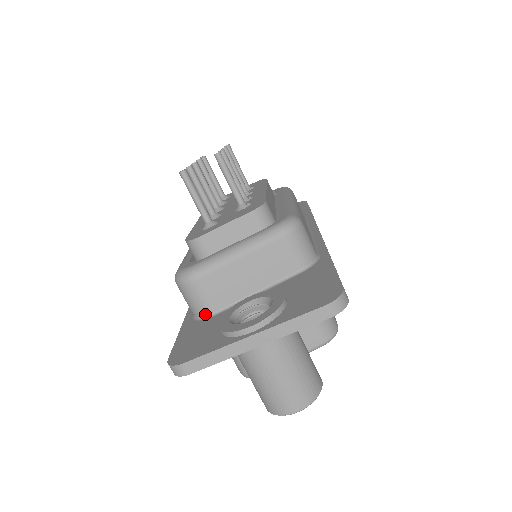
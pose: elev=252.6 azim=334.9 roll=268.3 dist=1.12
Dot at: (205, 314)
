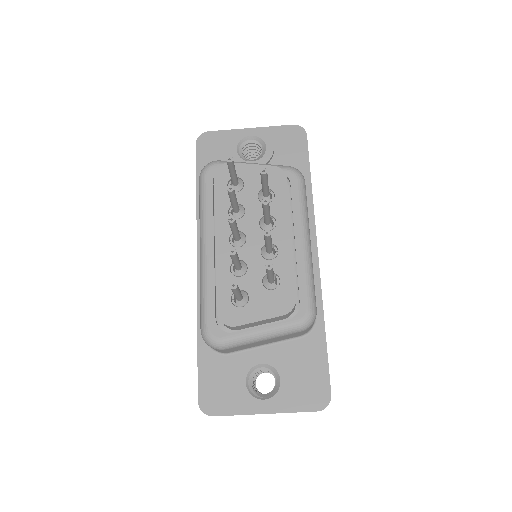
Dot at: (220, 352)
